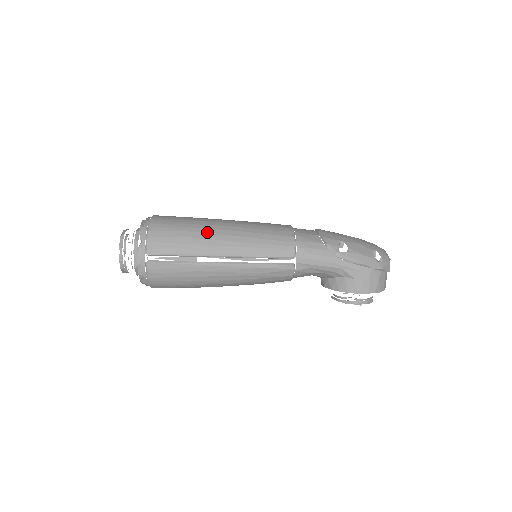
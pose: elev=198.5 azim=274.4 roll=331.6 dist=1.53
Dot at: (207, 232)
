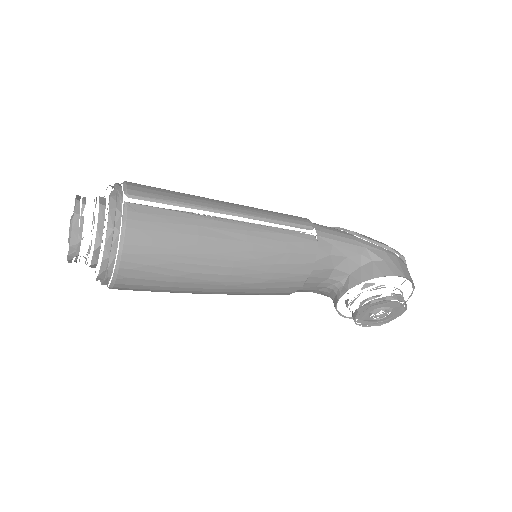
Dot at: occluded
